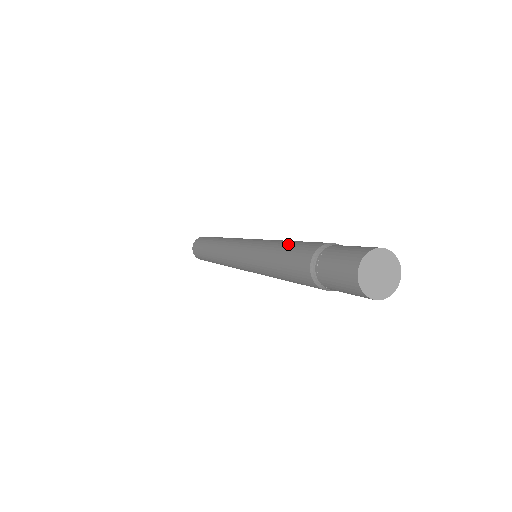
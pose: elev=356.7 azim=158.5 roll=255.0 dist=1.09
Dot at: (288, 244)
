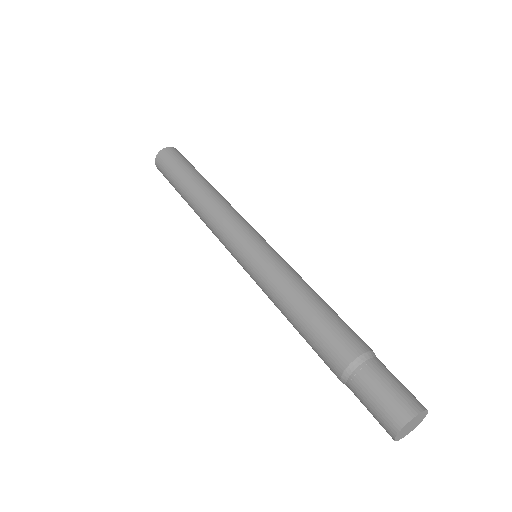
Dot at: (317, 309)
